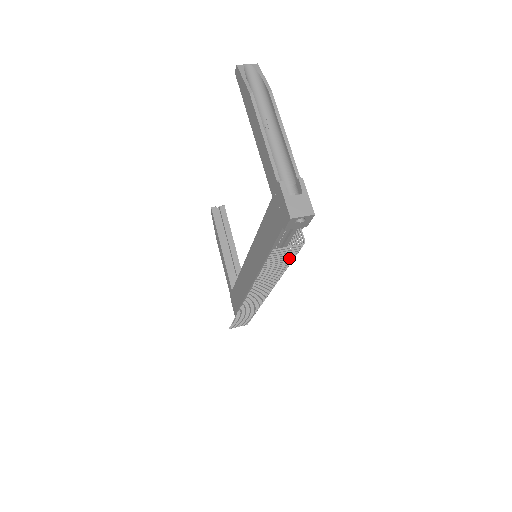
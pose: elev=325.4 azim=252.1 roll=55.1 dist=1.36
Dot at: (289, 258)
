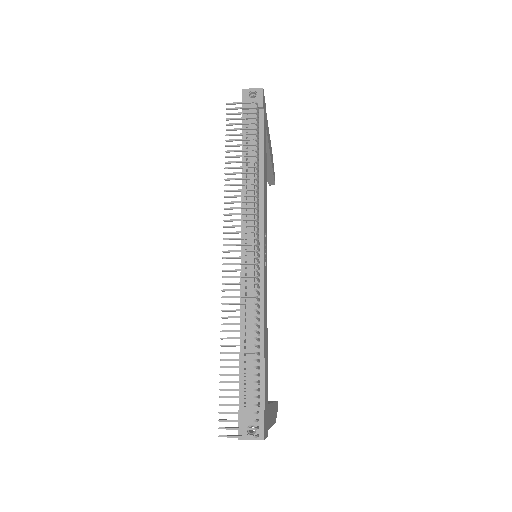
Dot at: (249, 128)
